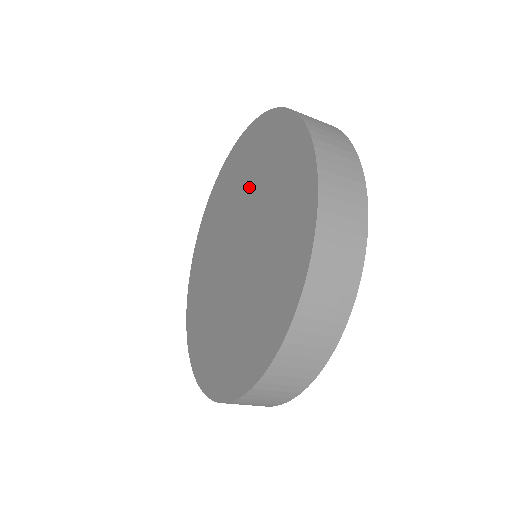
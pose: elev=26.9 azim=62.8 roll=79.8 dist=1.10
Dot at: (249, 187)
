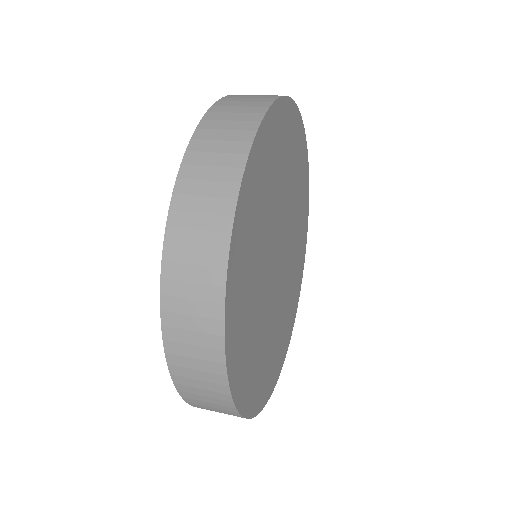
Dot at: occluded
